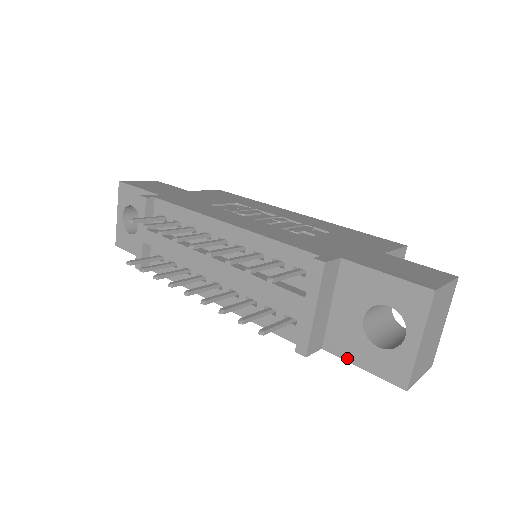
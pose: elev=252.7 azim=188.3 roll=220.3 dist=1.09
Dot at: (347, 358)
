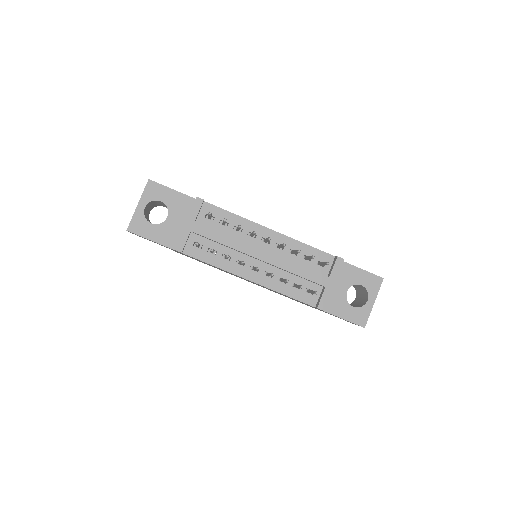
Dot at: (335, 314)
